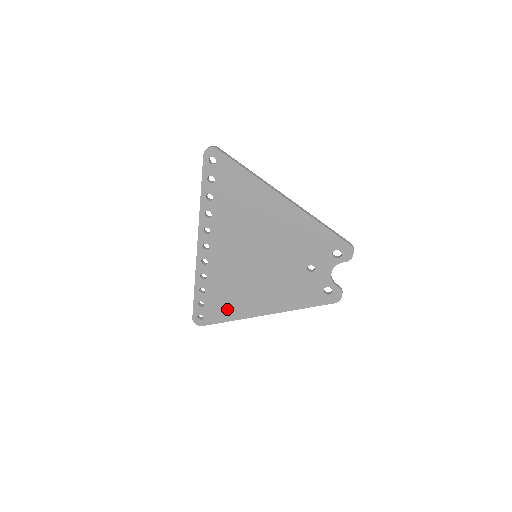
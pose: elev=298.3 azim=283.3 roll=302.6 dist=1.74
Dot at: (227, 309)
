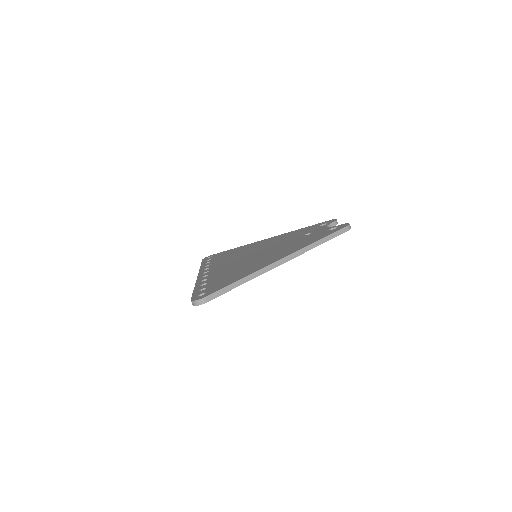
Dot at: occluded
